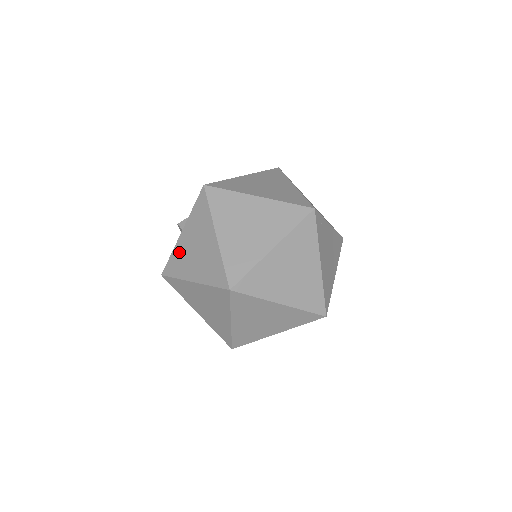
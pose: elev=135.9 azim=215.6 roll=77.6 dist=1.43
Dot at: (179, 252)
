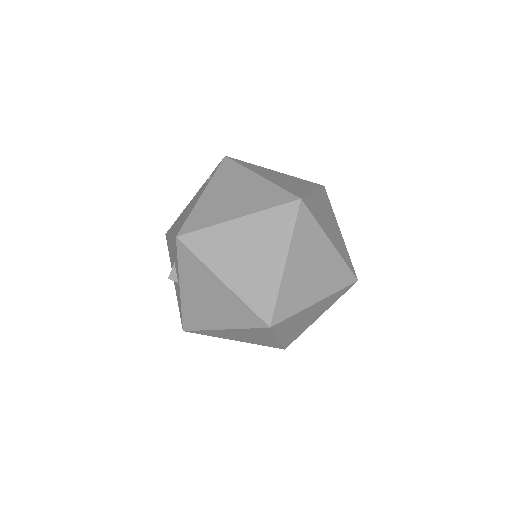
Dot at: (189, 307)
